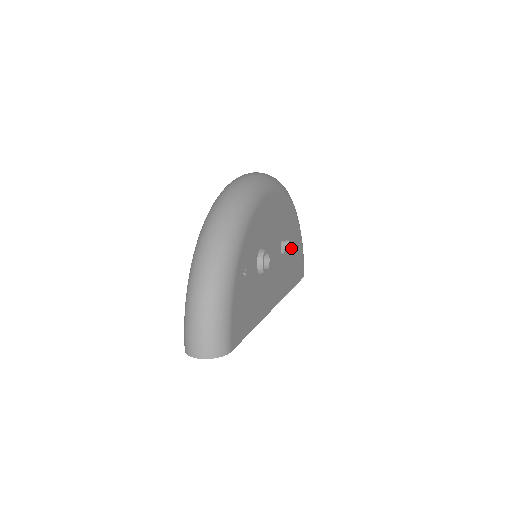
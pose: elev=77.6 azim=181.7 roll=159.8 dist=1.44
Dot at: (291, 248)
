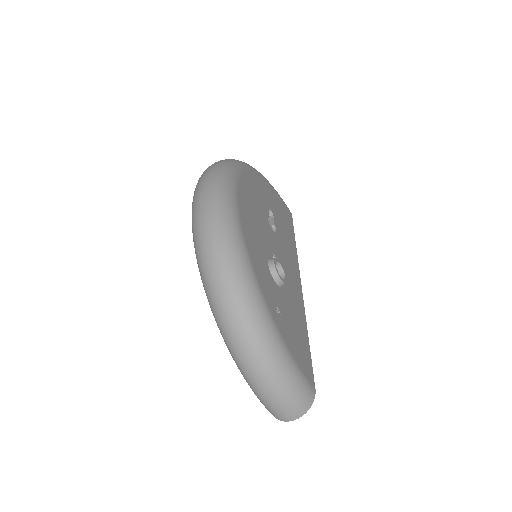
Dot at: (274, 211)
